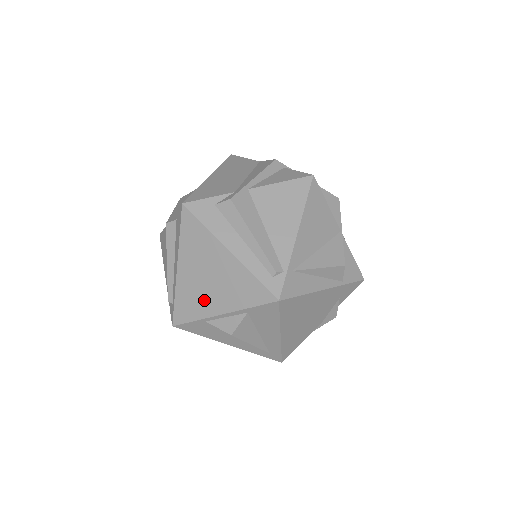
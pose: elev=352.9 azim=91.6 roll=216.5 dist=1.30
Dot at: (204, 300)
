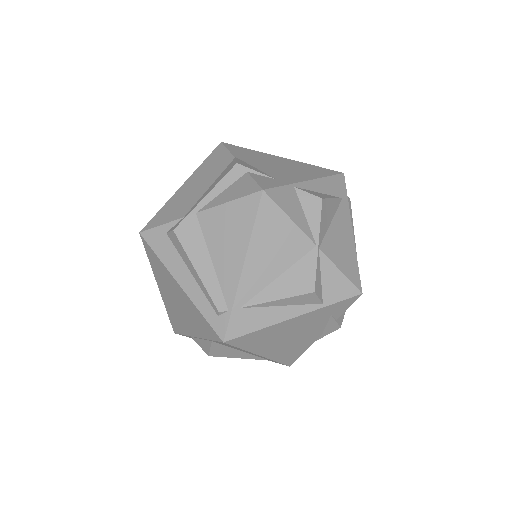
Dot at: (182, 321)
